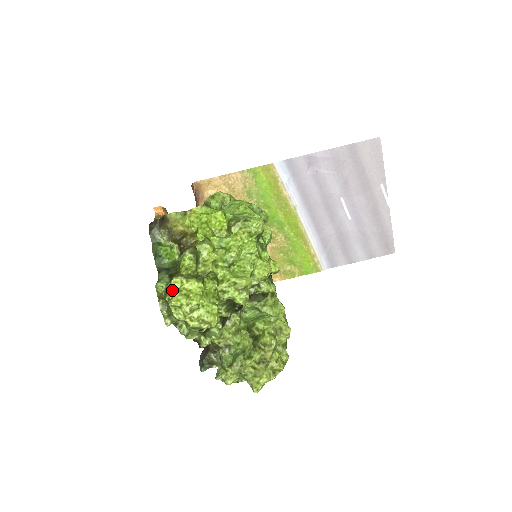
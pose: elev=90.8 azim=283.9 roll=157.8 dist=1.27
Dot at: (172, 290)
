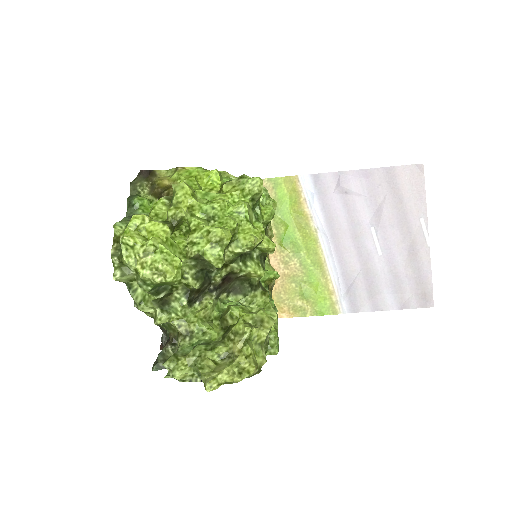
Dot at: (129, 226)
